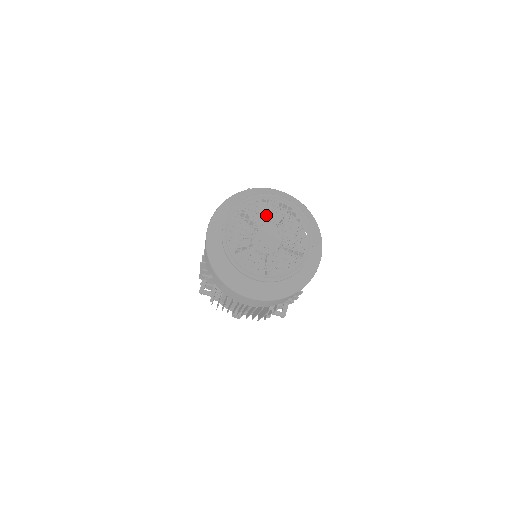
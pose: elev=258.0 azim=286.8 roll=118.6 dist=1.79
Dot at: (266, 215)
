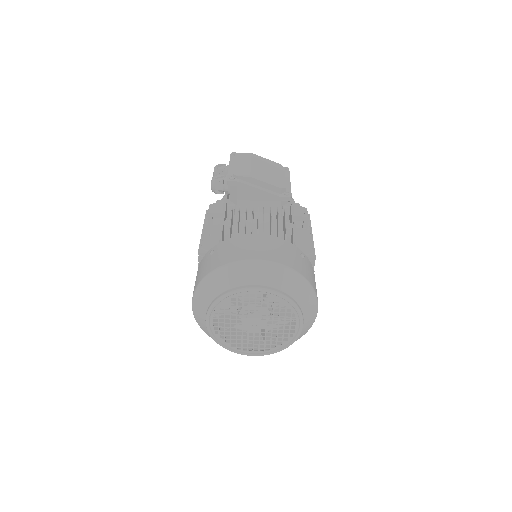
Dot at: occluded
